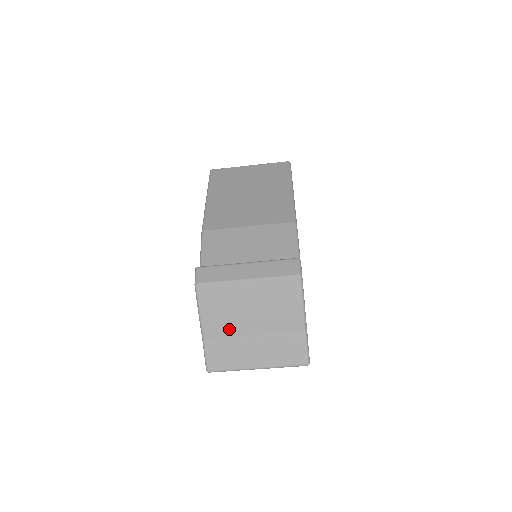
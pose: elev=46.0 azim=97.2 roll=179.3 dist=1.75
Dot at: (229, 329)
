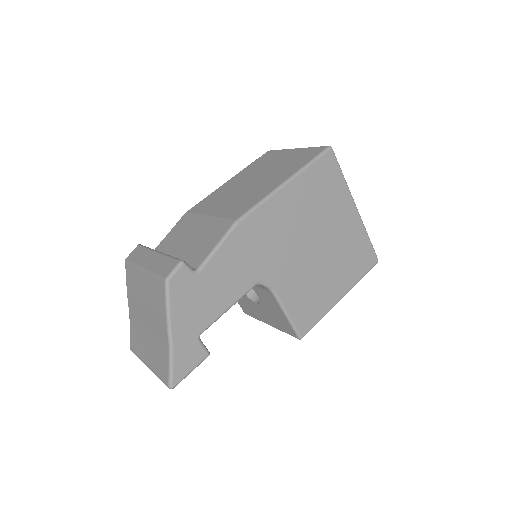
Dot at: (137, 314)
